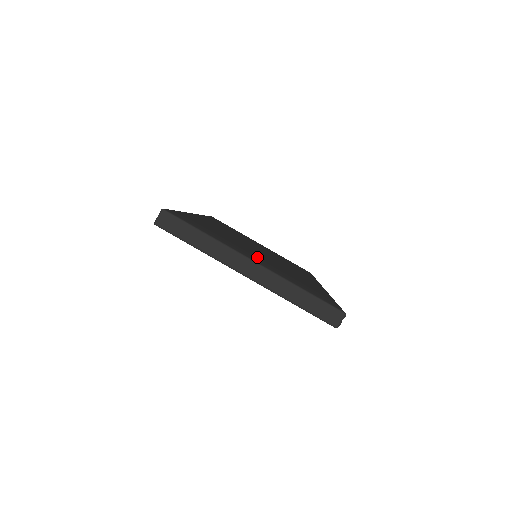
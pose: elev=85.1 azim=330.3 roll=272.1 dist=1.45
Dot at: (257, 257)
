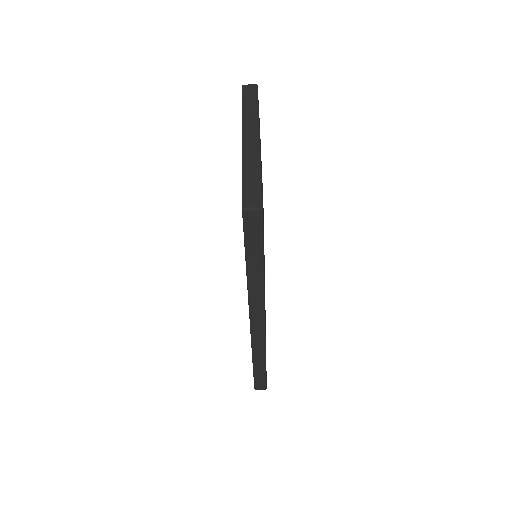
Dot at: occluded
